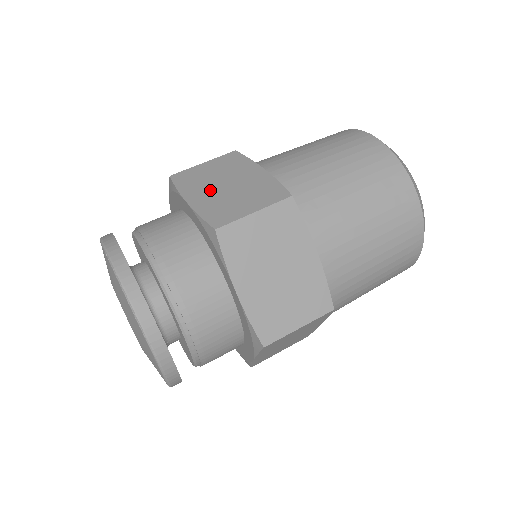
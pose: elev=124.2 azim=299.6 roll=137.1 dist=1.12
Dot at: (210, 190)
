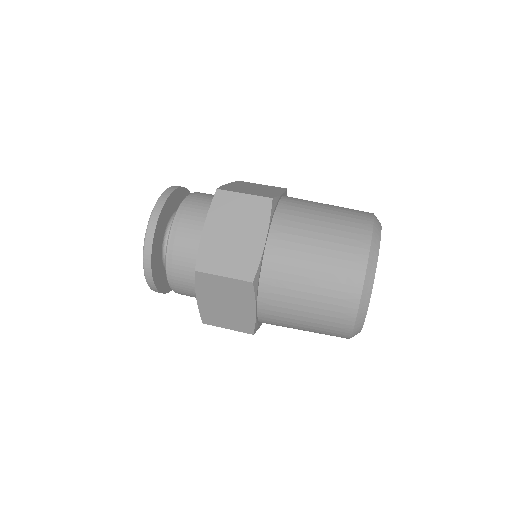
Dot at: (244, 186)
